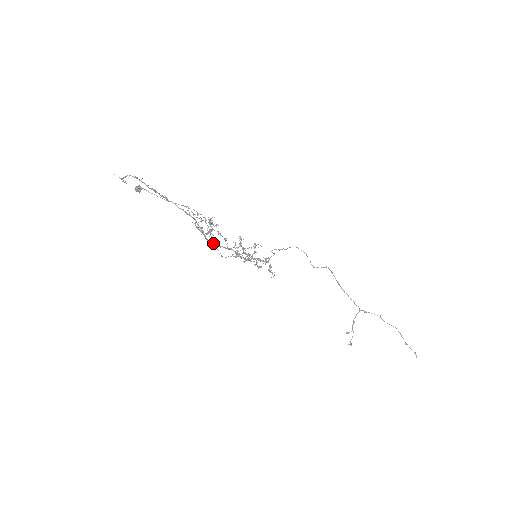
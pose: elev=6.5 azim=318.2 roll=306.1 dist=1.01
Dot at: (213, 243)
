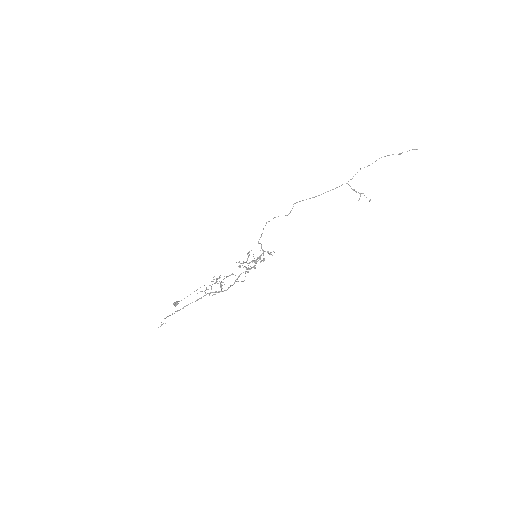
Dot at: (229, 287)
